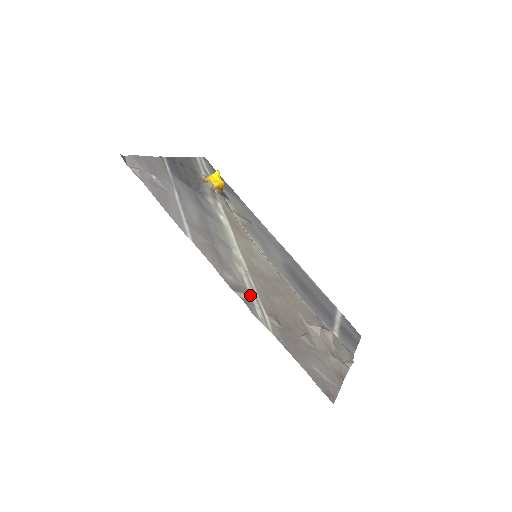
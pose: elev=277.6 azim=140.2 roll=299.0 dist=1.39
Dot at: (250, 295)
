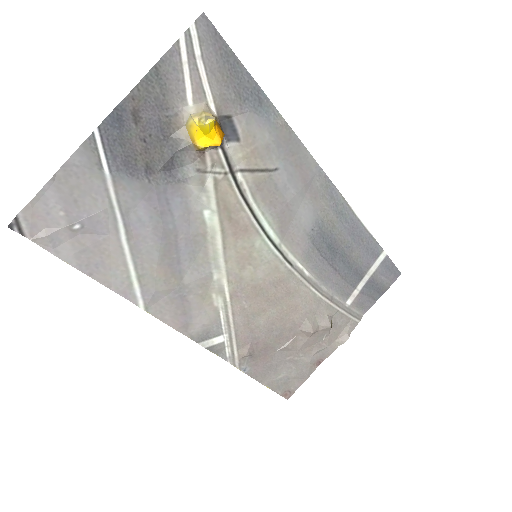
Dot at: (222, 334)
